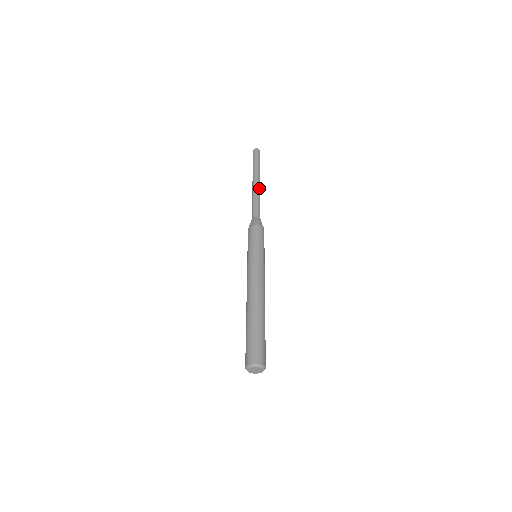
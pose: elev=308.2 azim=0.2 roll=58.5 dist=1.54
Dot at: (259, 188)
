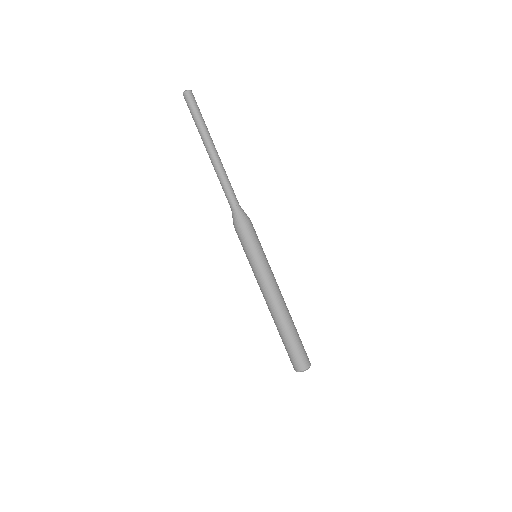
Dot at: (218, 161)
